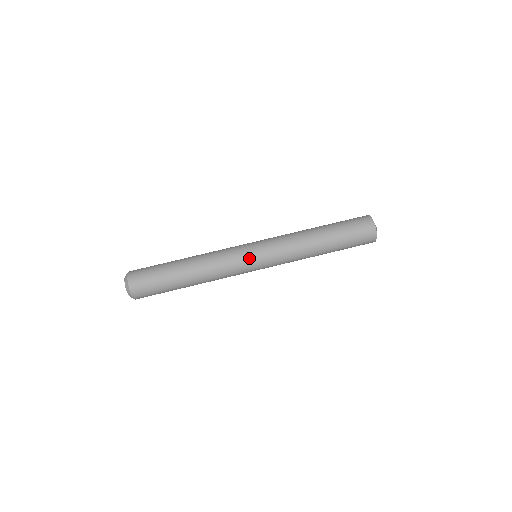
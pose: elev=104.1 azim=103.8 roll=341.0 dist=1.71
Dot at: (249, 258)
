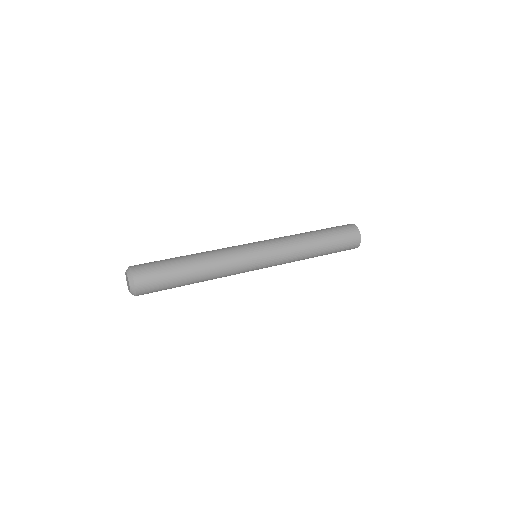
Dot at: (248, 244)
